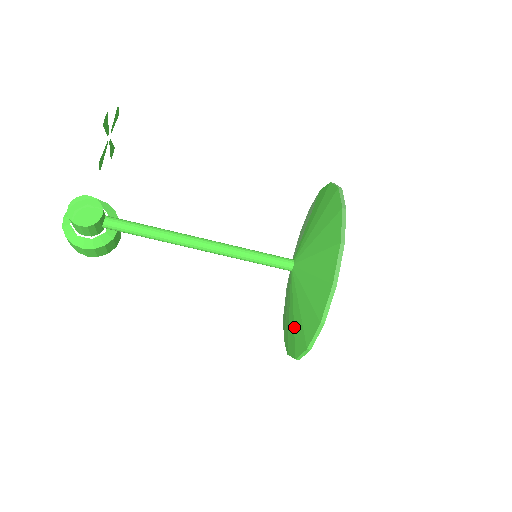
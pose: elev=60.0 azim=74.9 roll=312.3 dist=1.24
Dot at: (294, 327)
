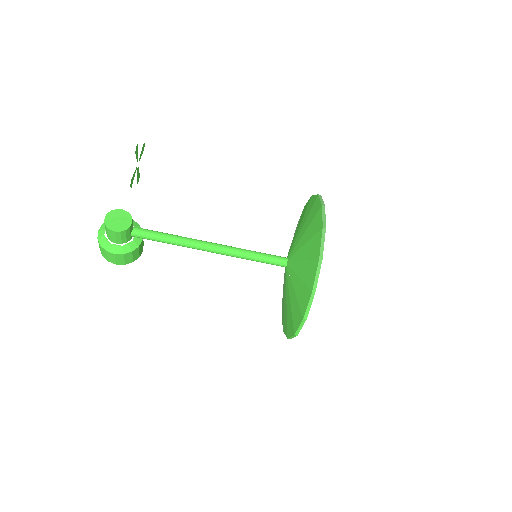
Dot at: (291, 310)
